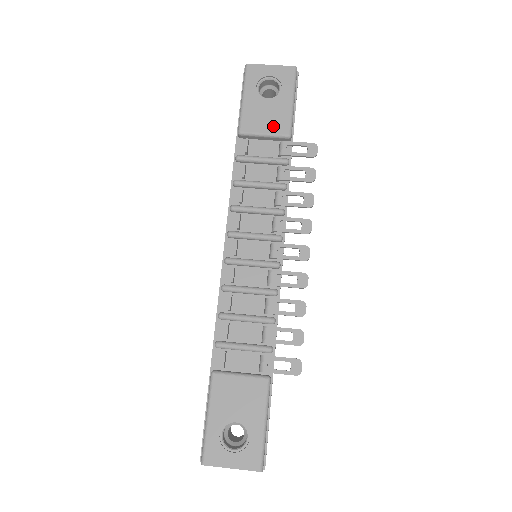
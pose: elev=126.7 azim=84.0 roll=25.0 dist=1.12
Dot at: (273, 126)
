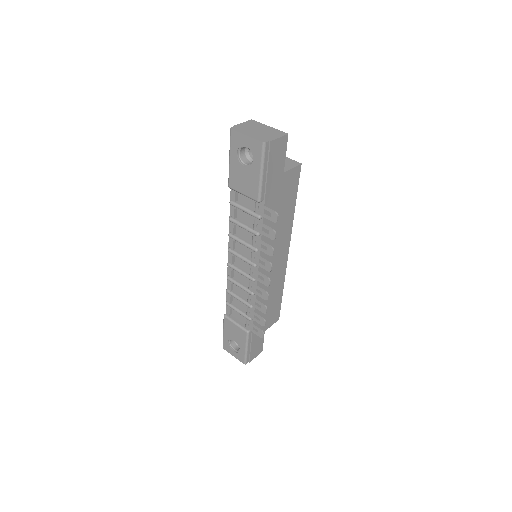
Dot at: (248, 190)
